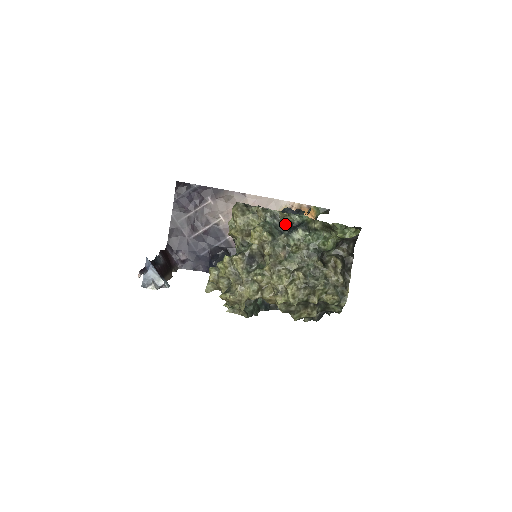
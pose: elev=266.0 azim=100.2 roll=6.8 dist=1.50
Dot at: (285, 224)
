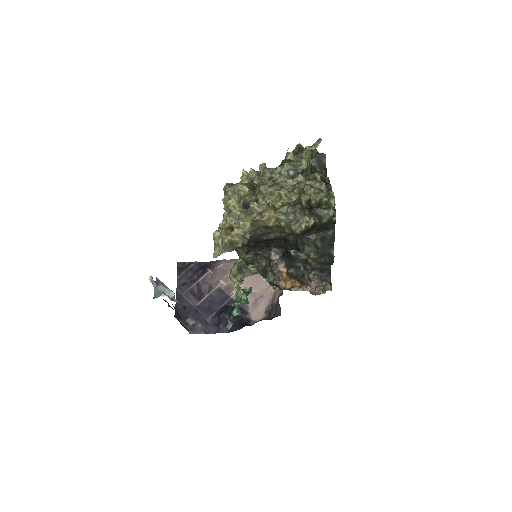
Dot at: occluded
